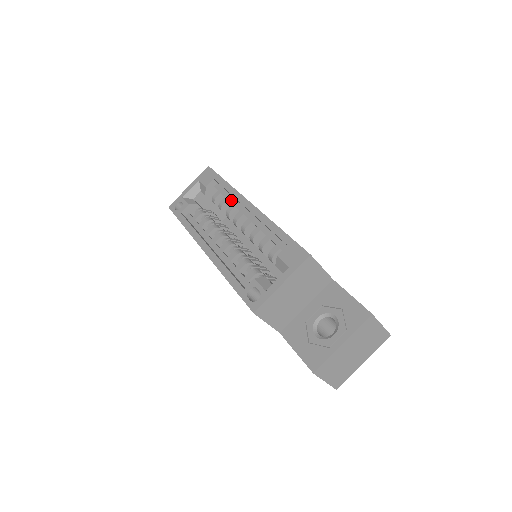
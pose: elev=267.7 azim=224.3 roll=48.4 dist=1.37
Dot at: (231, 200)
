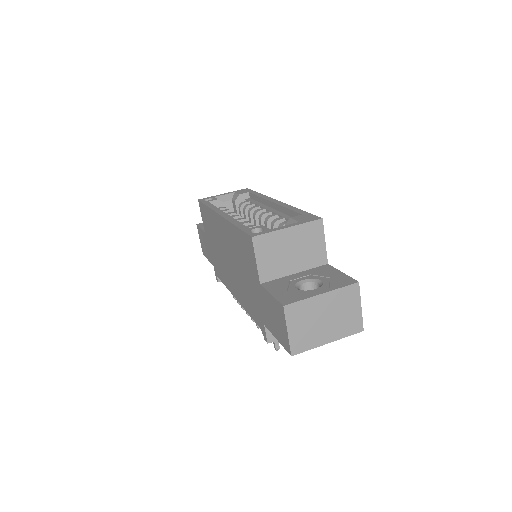
Dot at: (258, 204)
